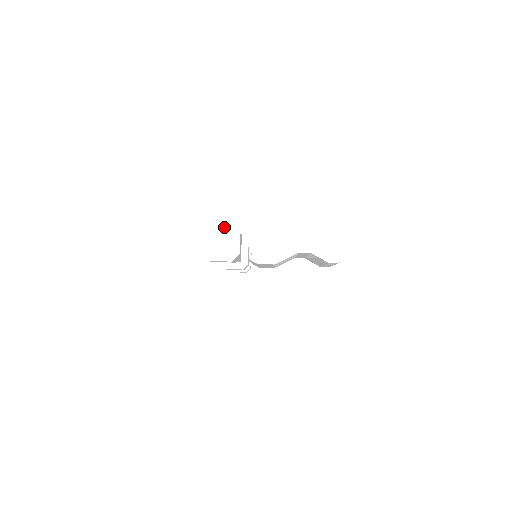
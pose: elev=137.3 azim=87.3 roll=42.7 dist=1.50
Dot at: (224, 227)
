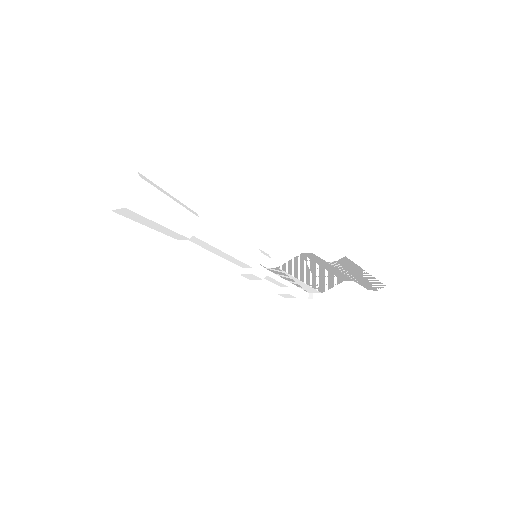
Dot at: (130, 182)
